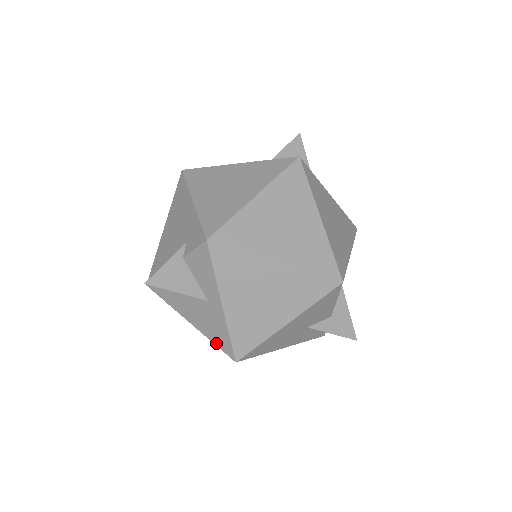
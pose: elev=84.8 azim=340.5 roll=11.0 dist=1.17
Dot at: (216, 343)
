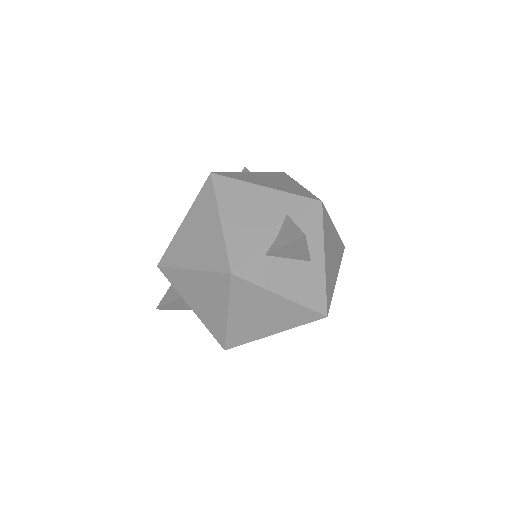
Dot at: (310, 306)
